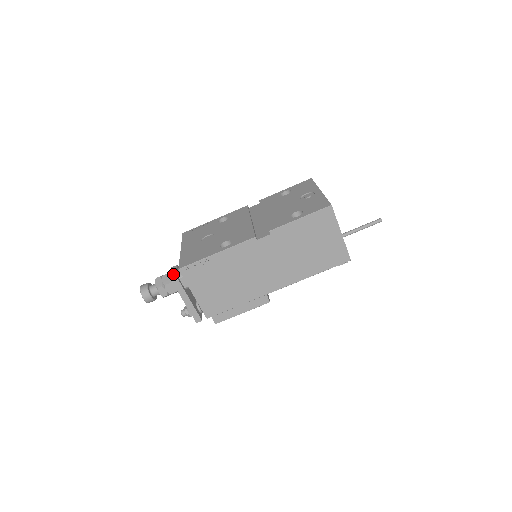
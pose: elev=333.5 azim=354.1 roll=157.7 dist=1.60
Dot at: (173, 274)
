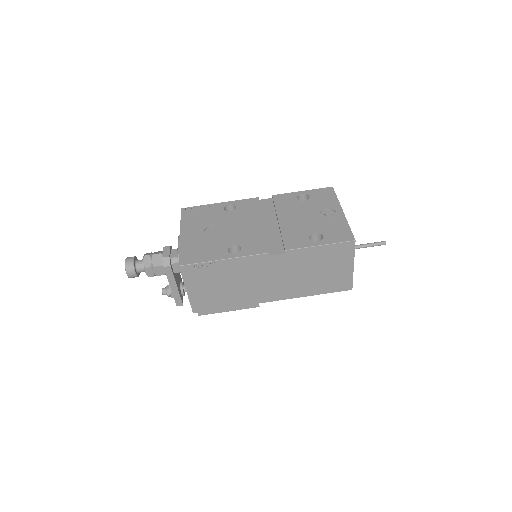
Dot at: (166, 258)
